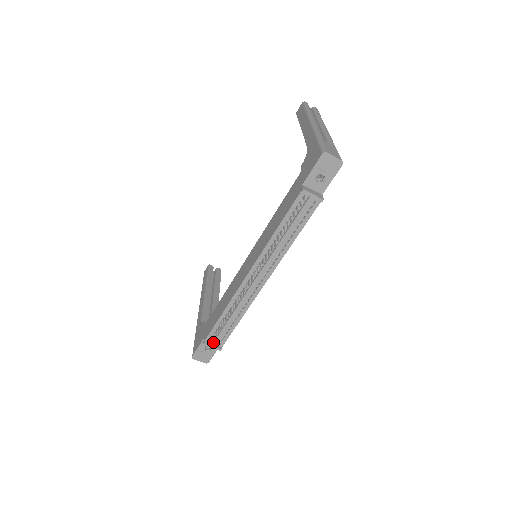
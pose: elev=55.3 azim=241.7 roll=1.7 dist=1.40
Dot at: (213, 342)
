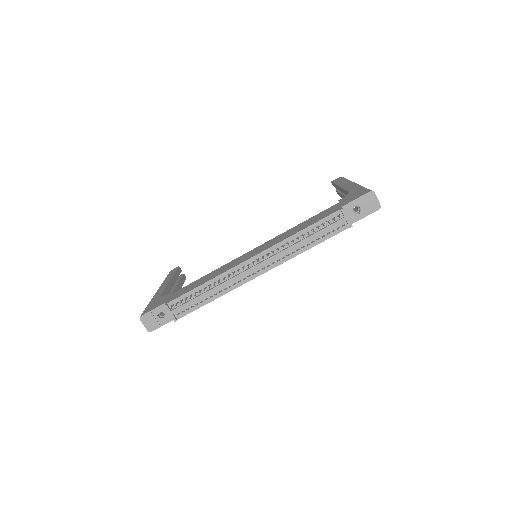
Dot at: (175, 308)
